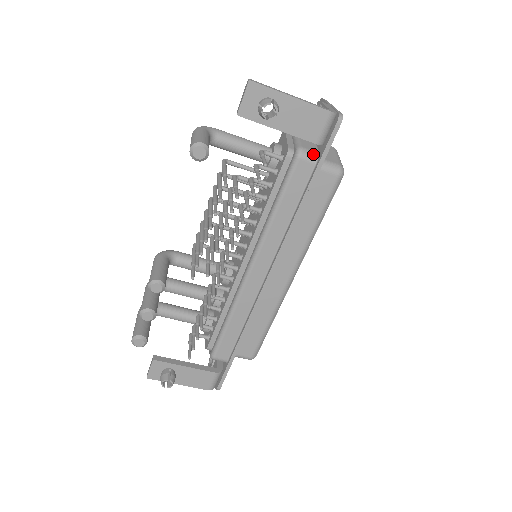
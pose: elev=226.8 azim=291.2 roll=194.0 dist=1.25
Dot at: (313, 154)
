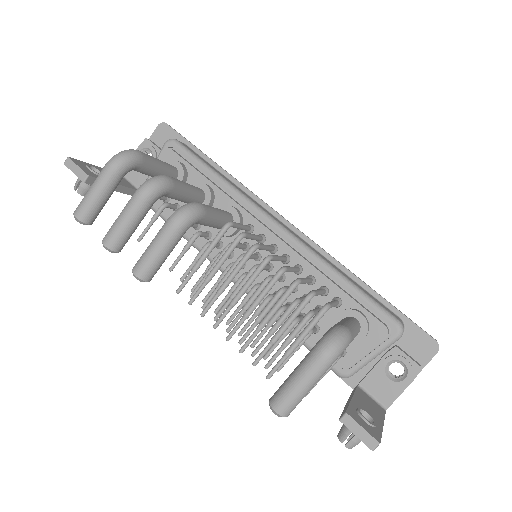
Dot at: occluded
